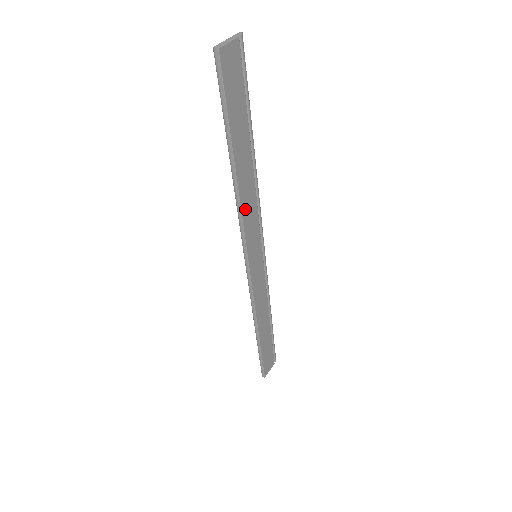
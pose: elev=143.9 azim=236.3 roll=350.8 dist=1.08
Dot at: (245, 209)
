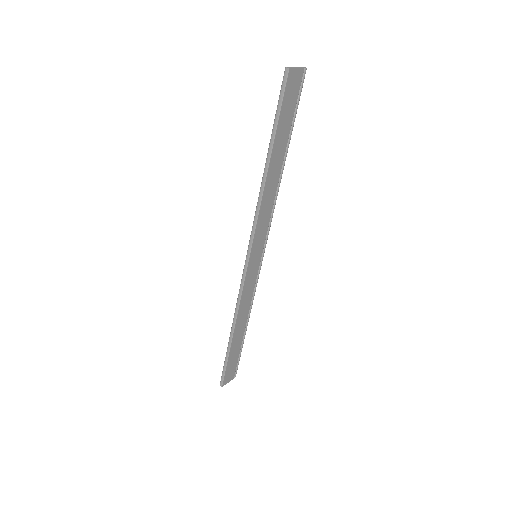
Dot at: (263, 206)
